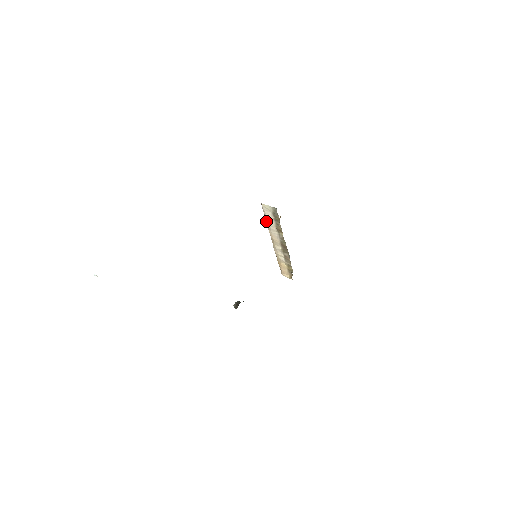
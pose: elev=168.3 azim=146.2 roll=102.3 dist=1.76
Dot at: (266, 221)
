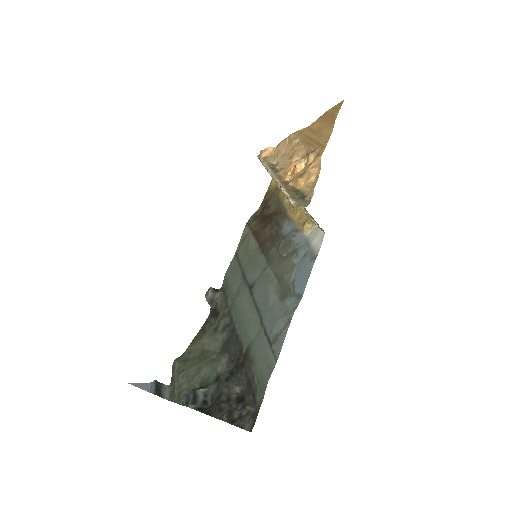
Dot at: occluded
